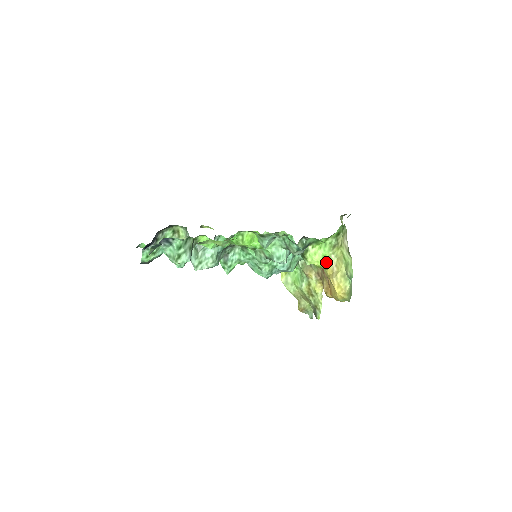
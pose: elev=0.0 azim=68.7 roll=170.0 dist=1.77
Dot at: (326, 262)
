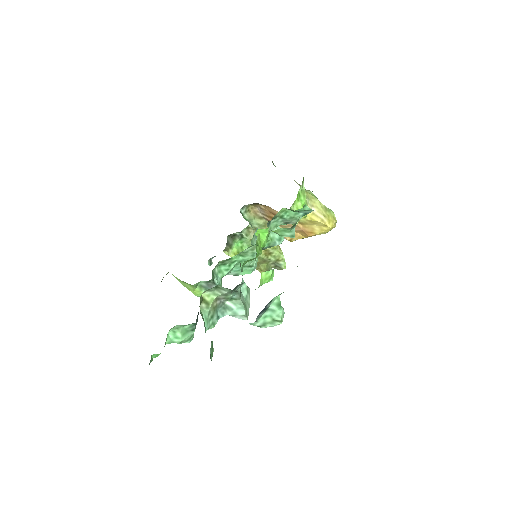
Dot at: occluded
